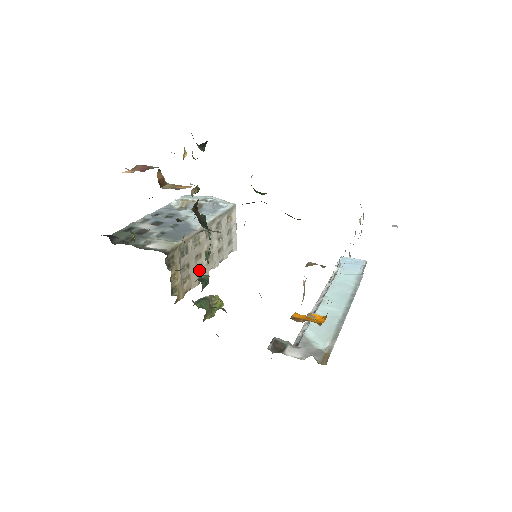
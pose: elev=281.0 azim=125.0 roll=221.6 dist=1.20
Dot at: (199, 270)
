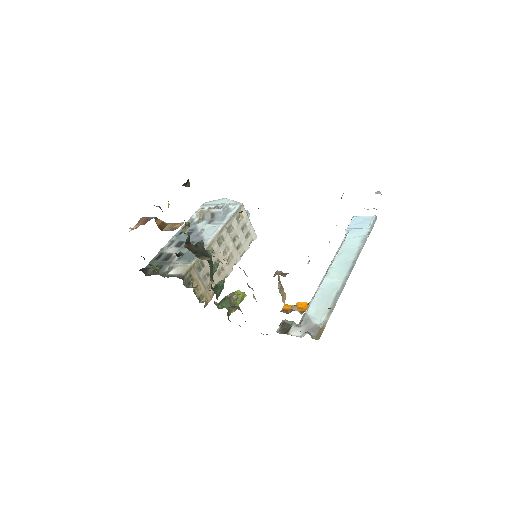
Dot at: (221, 272)
